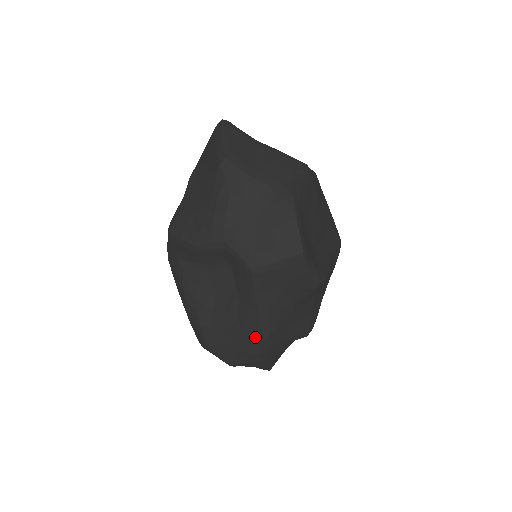
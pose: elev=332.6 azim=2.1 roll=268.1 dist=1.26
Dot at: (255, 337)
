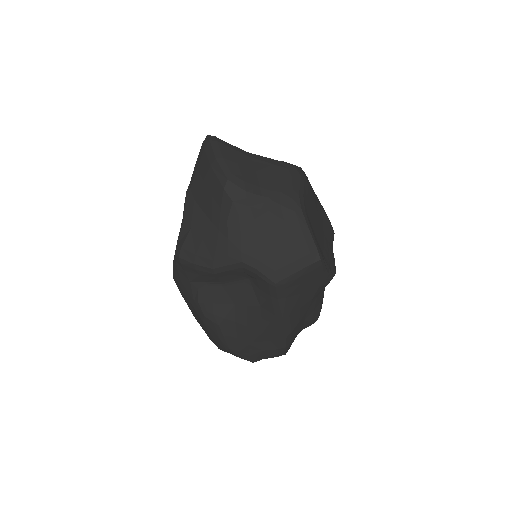
Dot at: (279, 337)
